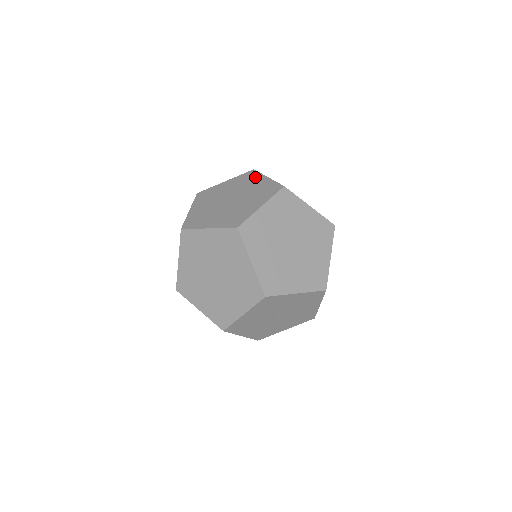
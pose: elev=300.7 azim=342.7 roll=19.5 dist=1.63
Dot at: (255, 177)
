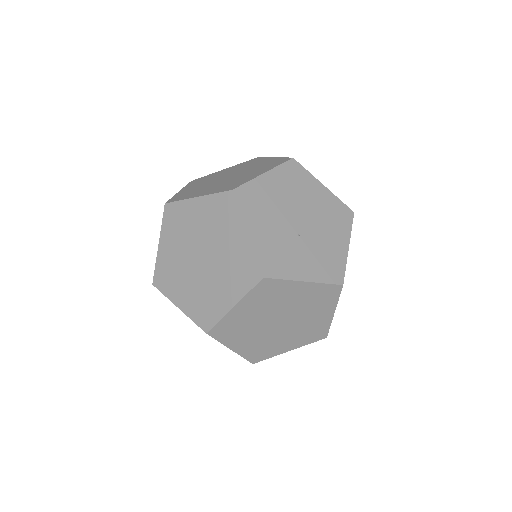
Dot at: (343, 227)
